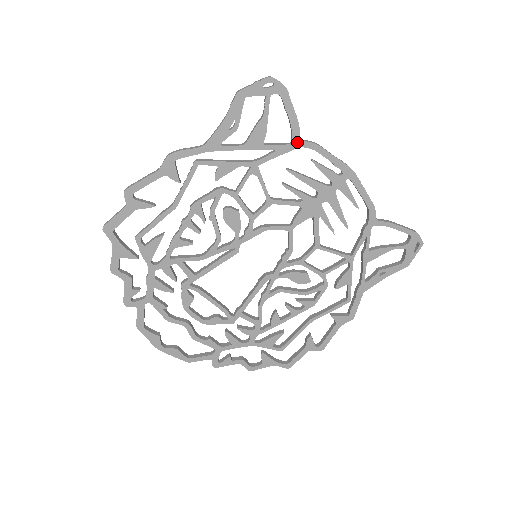
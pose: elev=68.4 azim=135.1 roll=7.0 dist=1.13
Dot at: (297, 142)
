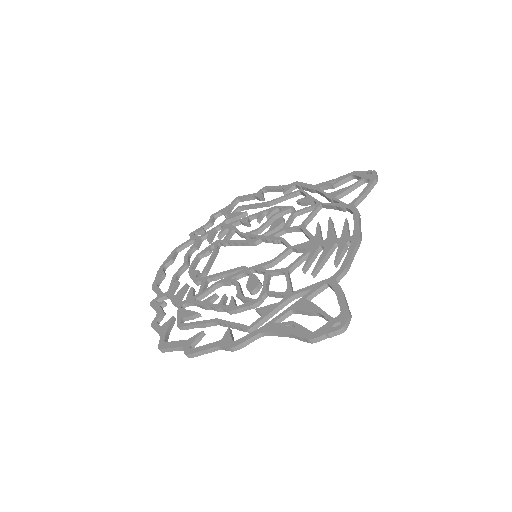
Dot at: occluded
